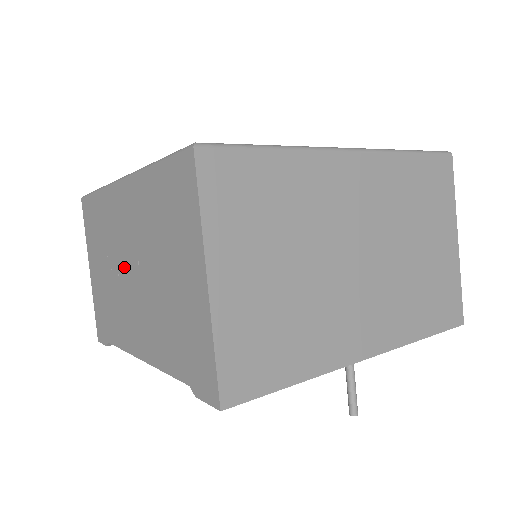
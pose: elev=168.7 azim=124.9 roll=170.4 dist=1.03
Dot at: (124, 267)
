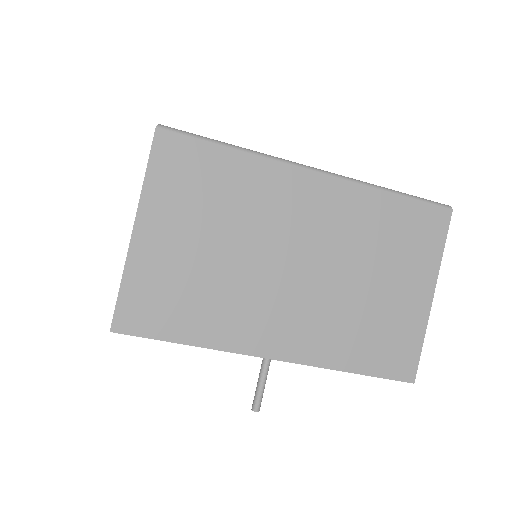
Dot at: occluded
